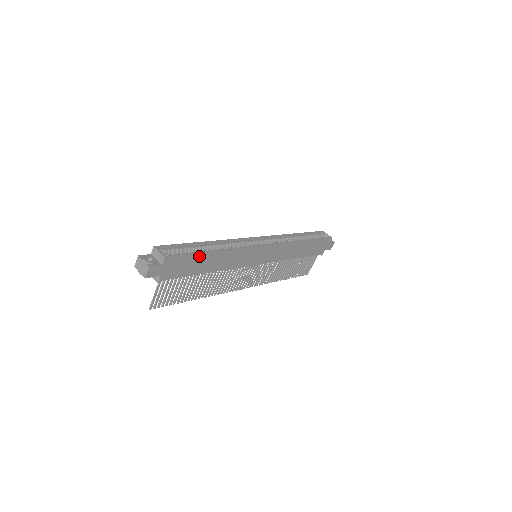
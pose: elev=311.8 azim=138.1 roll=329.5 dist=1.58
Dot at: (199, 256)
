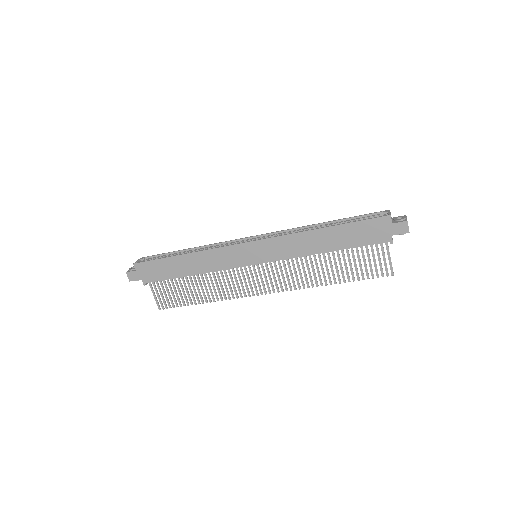
Dot at: (167, 260)
